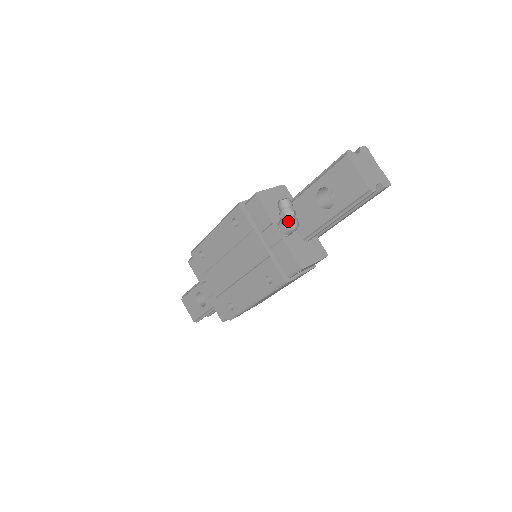
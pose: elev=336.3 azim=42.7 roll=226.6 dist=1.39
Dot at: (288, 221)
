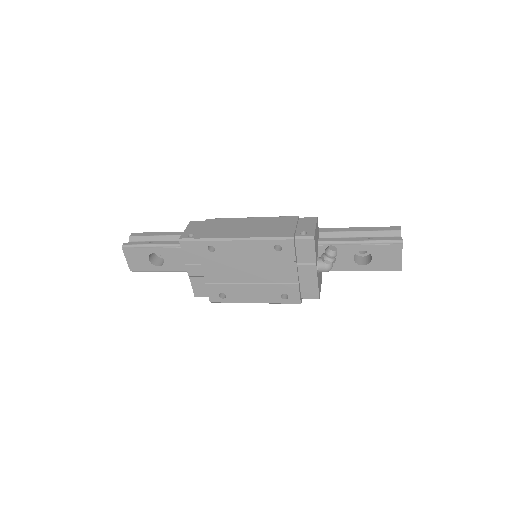
Dot at: (330, 267)
